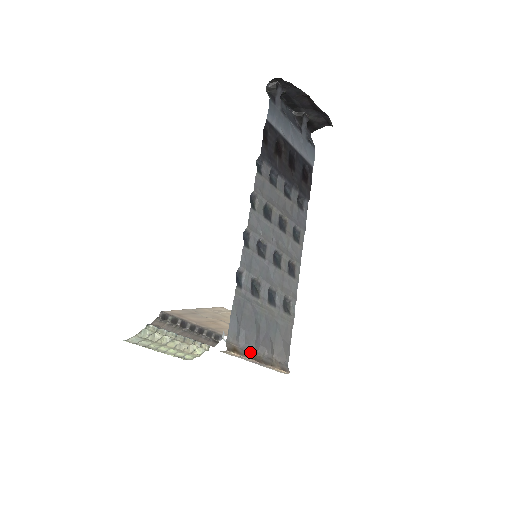
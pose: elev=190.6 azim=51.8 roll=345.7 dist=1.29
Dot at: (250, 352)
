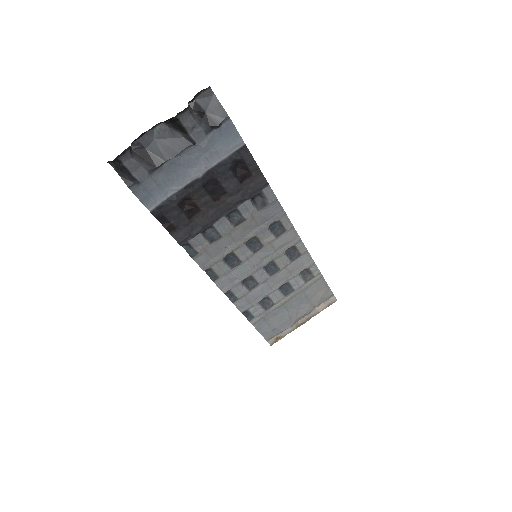
Dot at: (291, 327)
